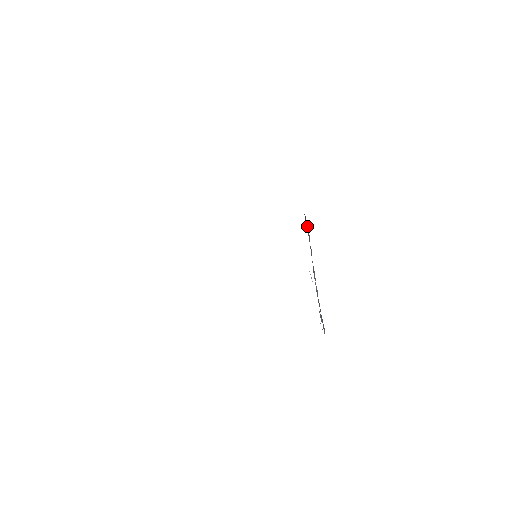
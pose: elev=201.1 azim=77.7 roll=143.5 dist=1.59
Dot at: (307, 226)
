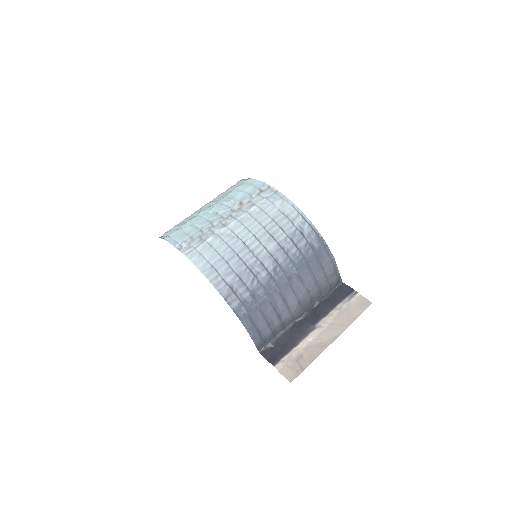
Dot at: (262, 344)
